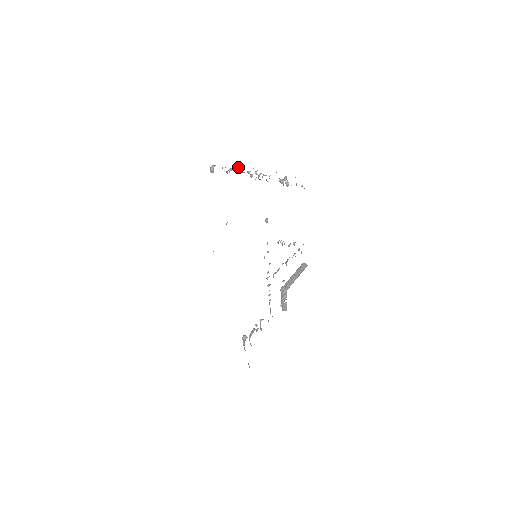
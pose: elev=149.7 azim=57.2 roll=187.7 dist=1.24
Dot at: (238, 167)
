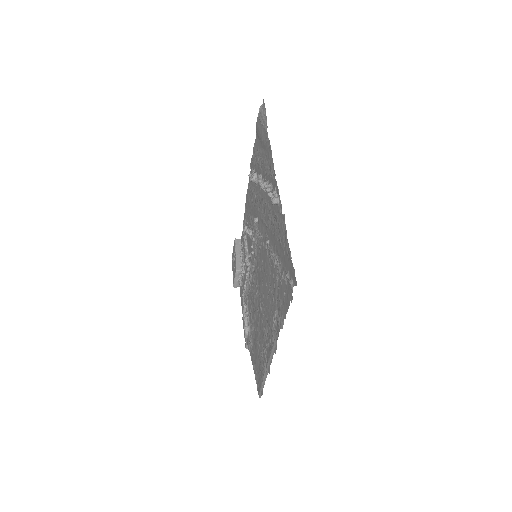
Dot at: (270, 188)
